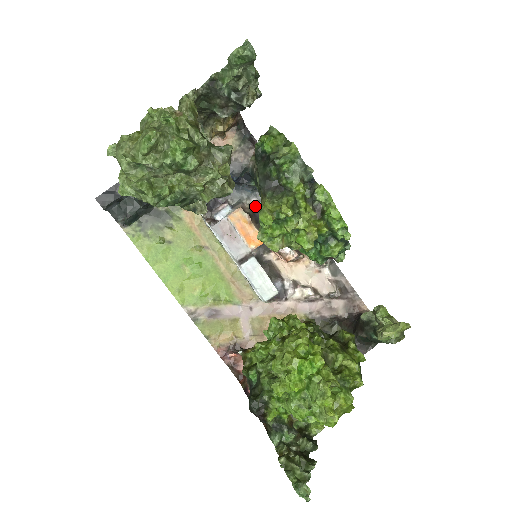
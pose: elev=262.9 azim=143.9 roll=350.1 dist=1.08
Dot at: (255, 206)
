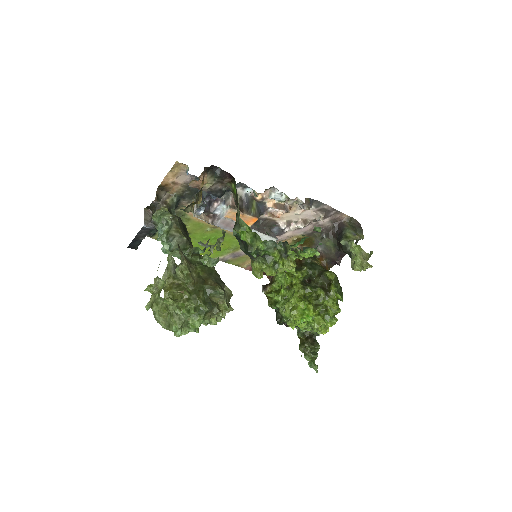
Dot at: (242, 193)
